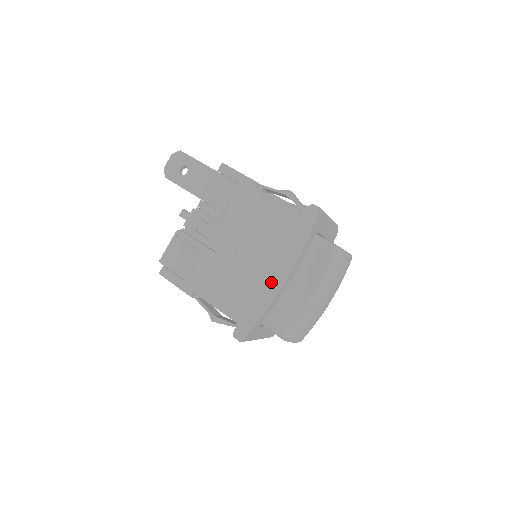
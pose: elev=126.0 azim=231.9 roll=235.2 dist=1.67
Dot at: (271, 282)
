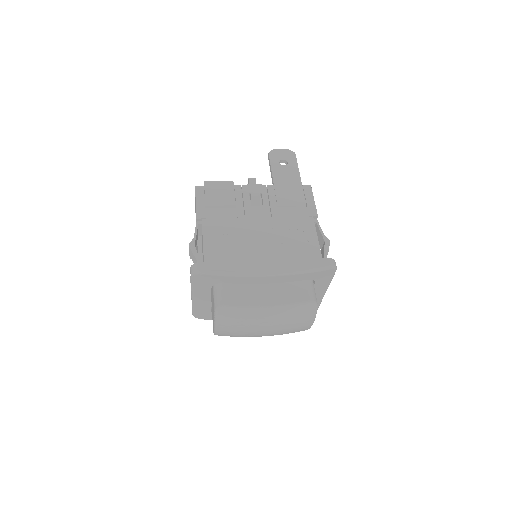
Dot at: (258, 266)
